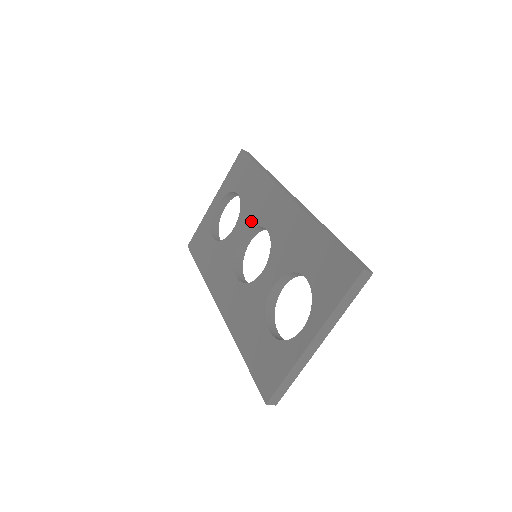
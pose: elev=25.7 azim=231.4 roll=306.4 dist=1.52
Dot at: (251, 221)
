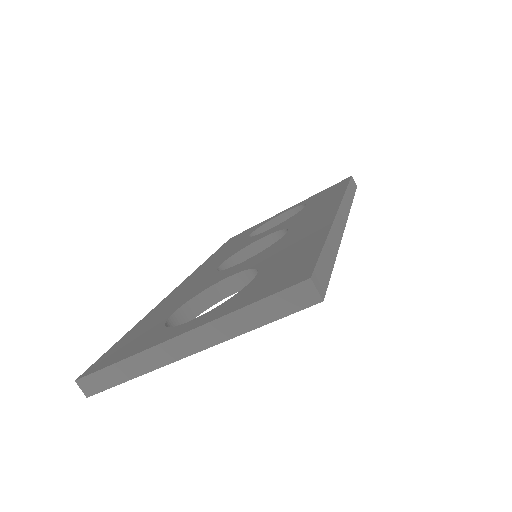
Dot at: (287, 224)
